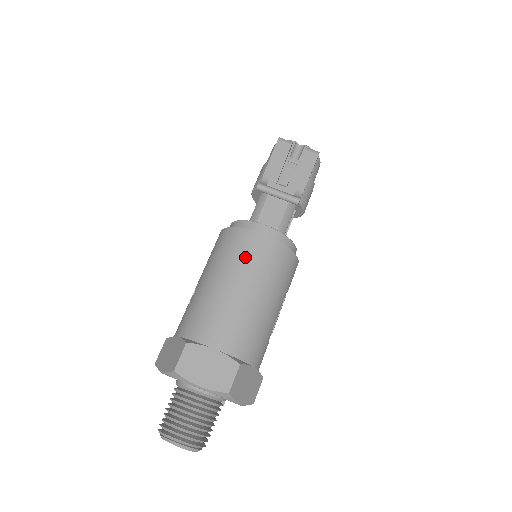
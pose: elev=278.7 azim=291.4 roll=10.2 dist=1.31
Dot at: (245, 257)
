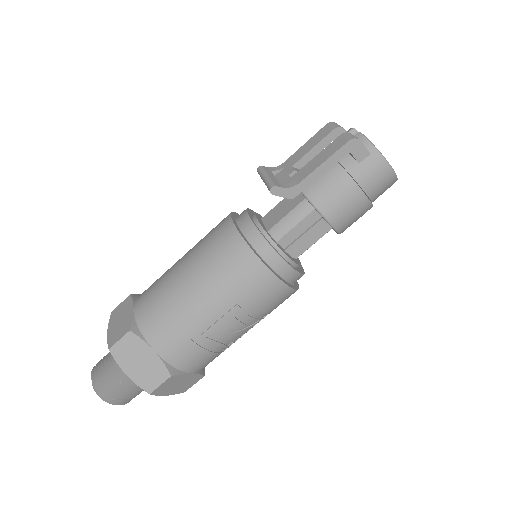
Dot at: (206, 238)
